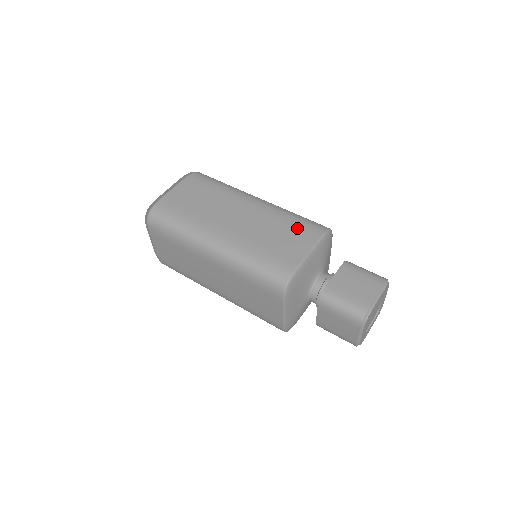
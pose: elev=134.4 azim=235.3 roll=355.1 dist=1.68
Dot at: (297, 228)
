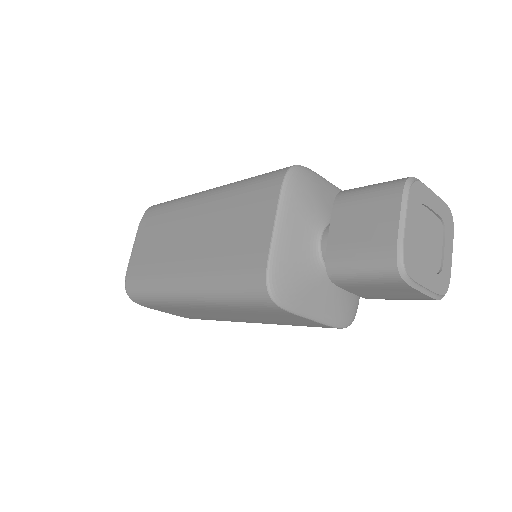
Dot at: occluded
